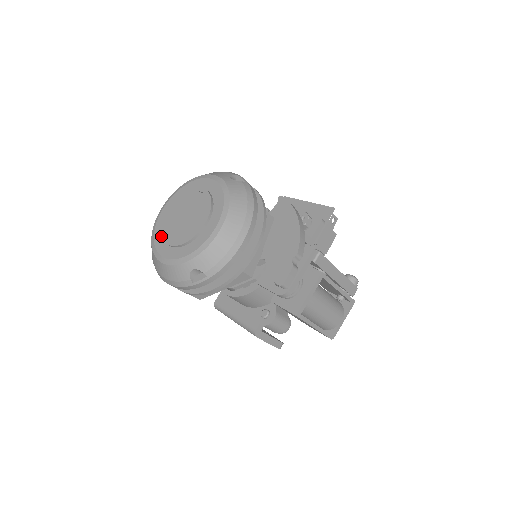
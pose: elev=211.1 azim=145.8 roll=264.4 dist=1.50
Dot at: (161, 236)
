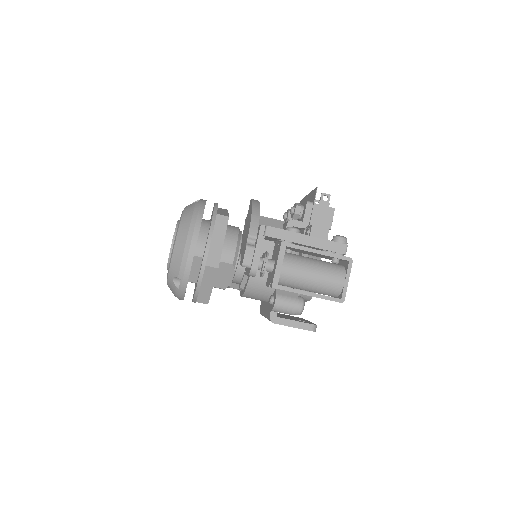
Dot at: occluded
